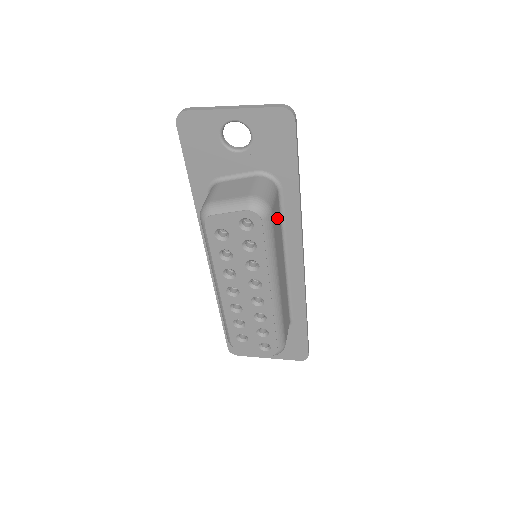
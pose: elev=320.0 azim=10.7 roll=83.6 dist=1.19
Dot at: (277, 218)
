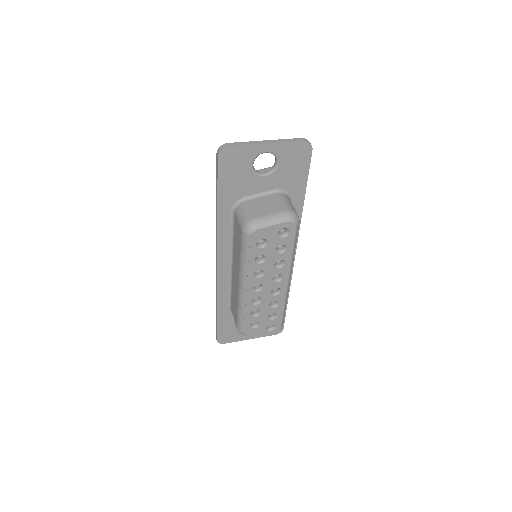
Dot at: occluded
